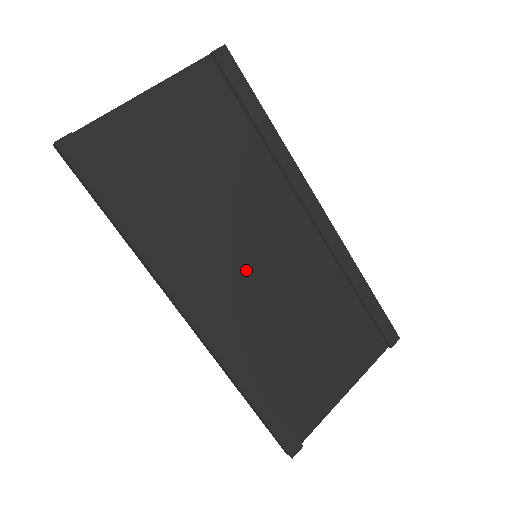
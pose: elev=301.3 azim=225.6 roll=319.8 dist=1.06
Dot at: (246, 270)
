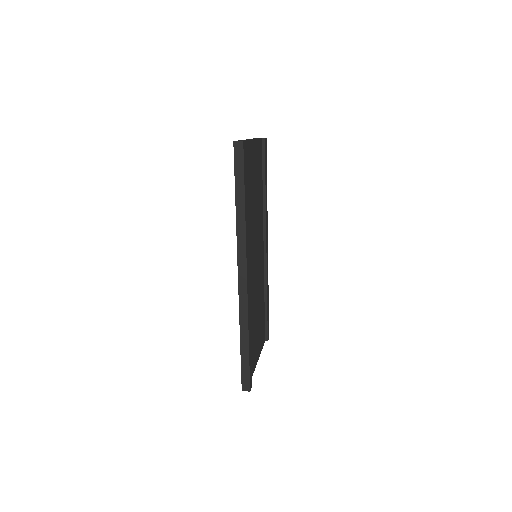
Dot at: (254, 262)
